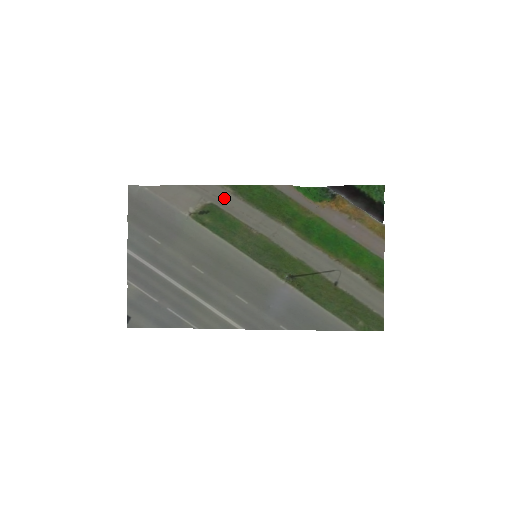
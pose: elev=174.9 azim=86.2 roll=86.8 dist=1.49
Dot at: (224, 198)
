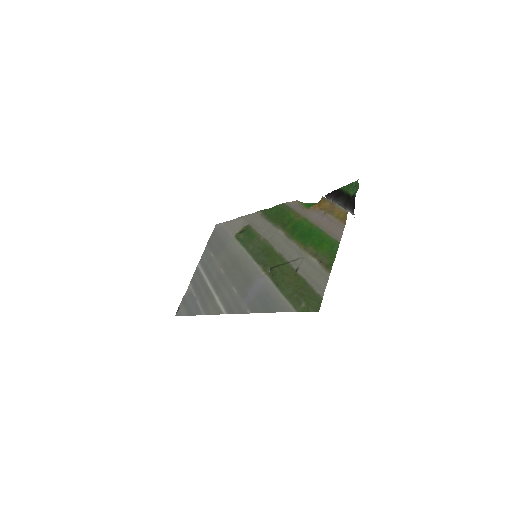
Dot at: (255, 219)
